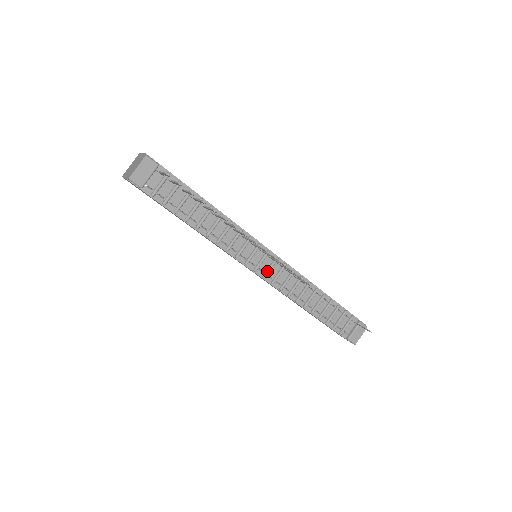
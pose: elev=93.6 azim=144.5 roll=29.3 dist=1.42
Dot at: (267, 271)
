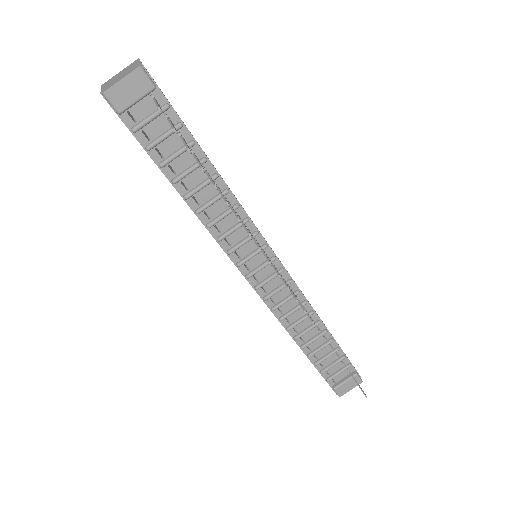
Dot at: (263, 282)
